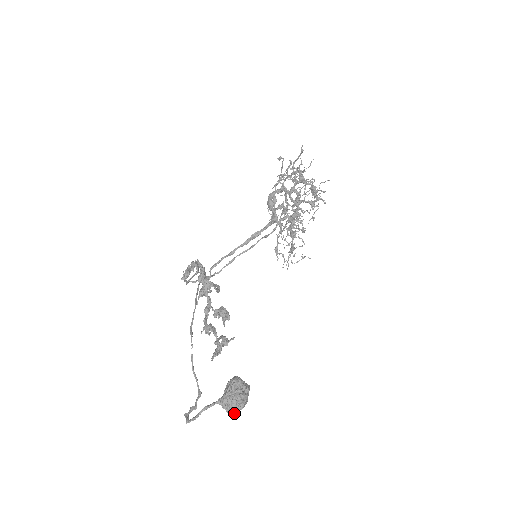
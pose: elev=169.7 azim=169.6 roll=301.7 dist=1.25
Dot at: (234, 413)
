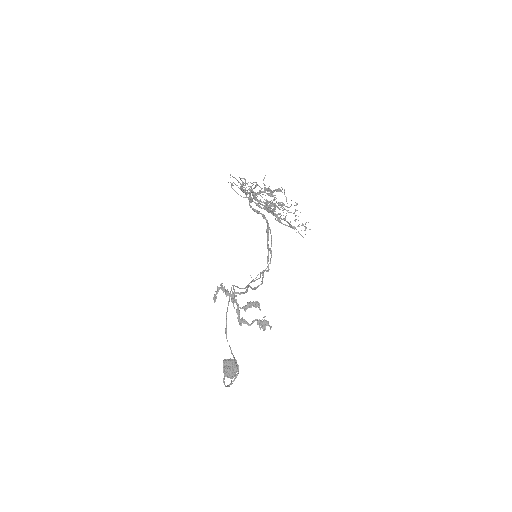
Dot at: occluded
